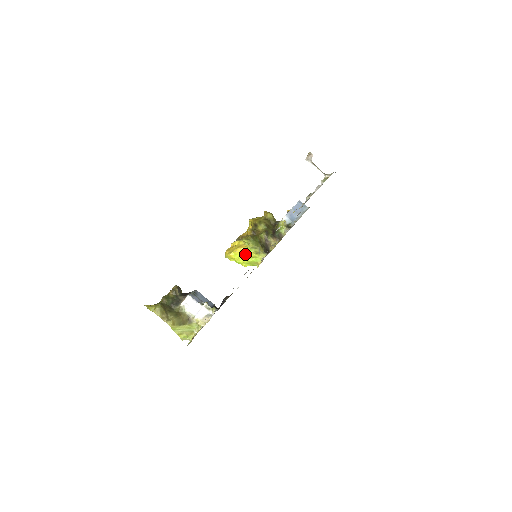
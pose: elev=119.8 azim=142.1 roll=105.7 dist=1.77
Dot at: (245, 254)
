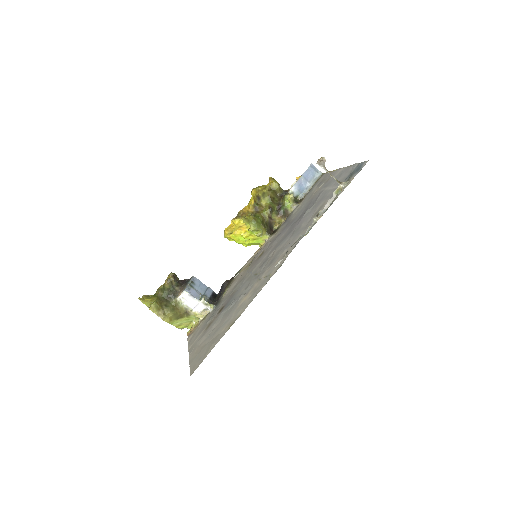
Dot at: (246, 236)
